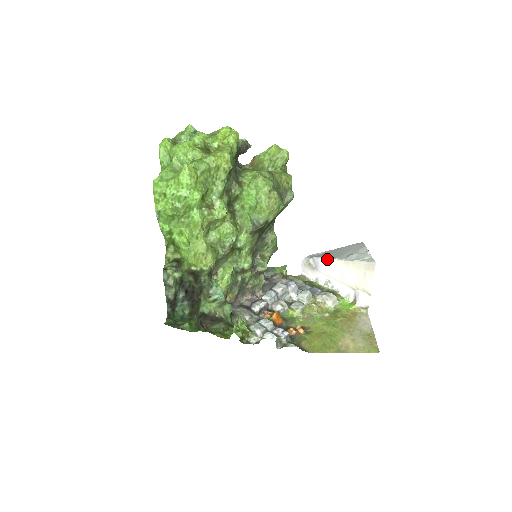
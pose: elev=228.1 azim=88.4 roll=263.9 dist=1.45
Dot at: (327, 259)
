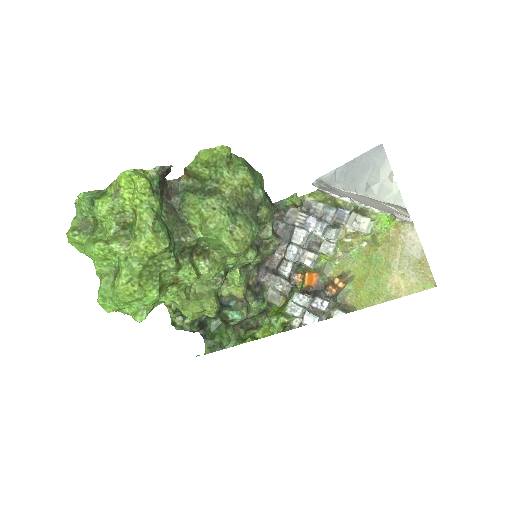
Dot at: (342, 190)
